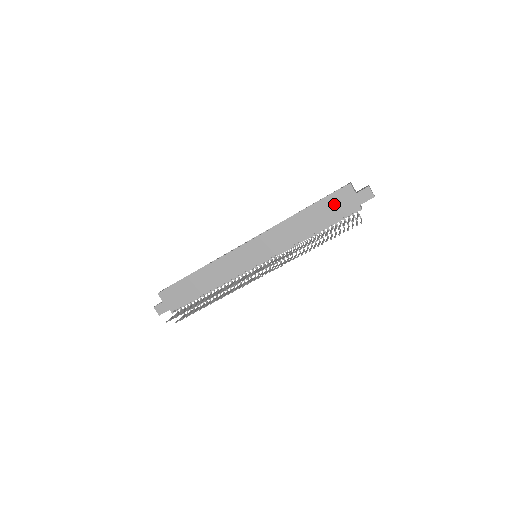
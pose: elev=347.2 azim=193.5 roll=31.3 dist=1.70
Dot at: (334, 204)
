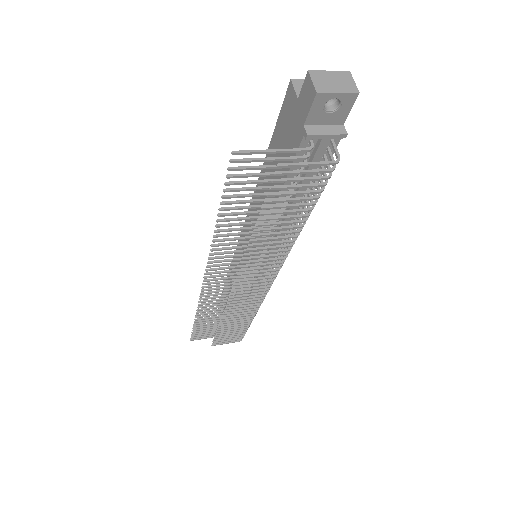
Dot at: (282, 137)
